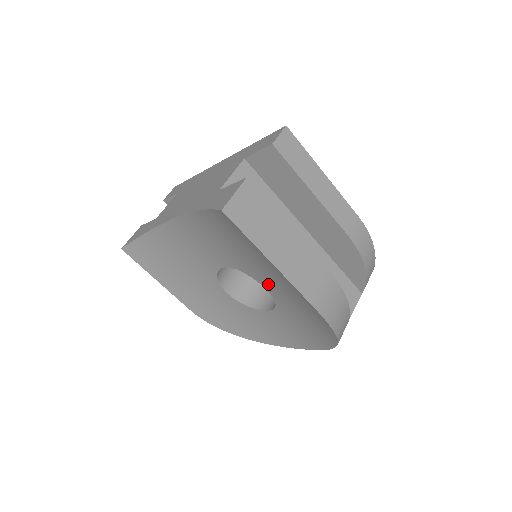
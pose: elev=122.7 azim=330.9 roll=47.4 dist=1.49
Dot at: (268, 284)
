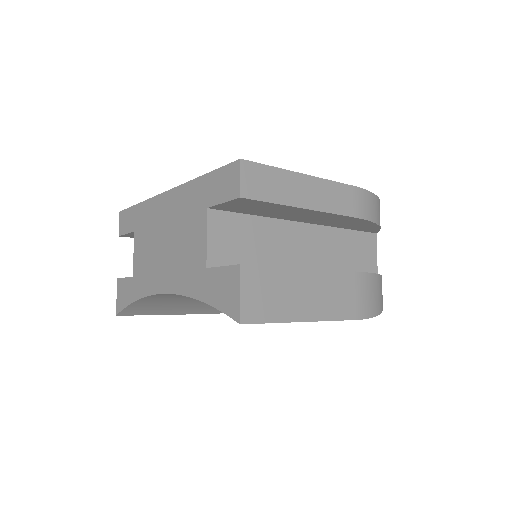
Dot at: occluded
